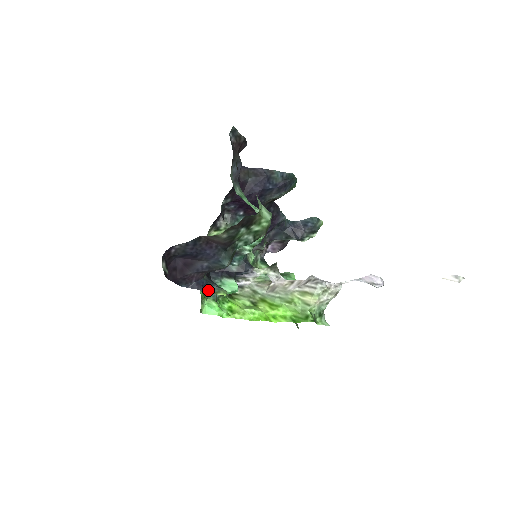
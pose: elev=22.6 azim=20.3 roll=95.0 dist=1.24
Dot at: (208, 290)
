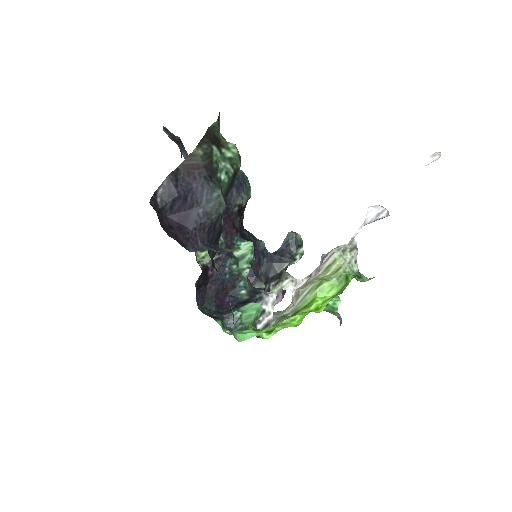
Dot at: (221, 251)
